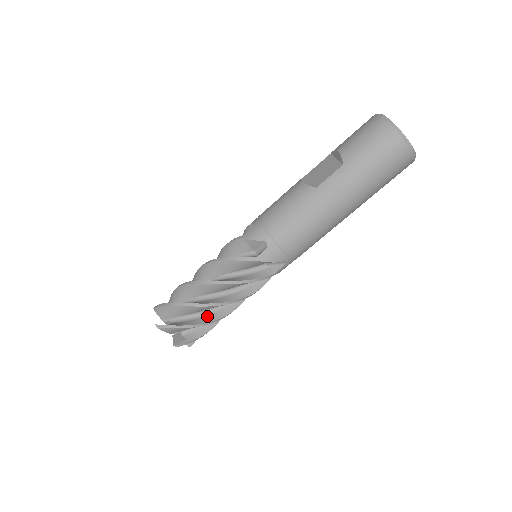
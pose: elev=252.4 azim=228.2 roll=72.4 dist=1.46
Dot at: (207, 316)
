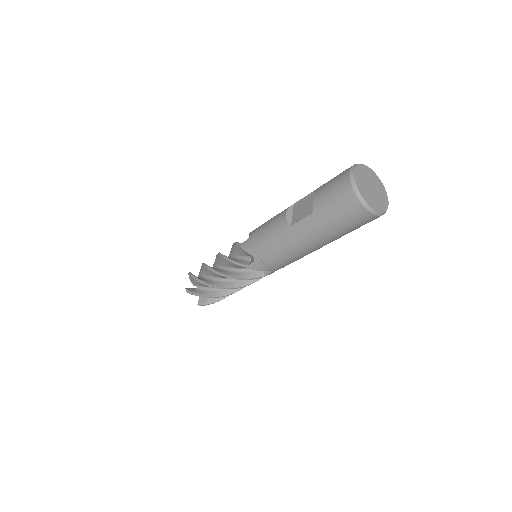
Dot at: (220, 291)
